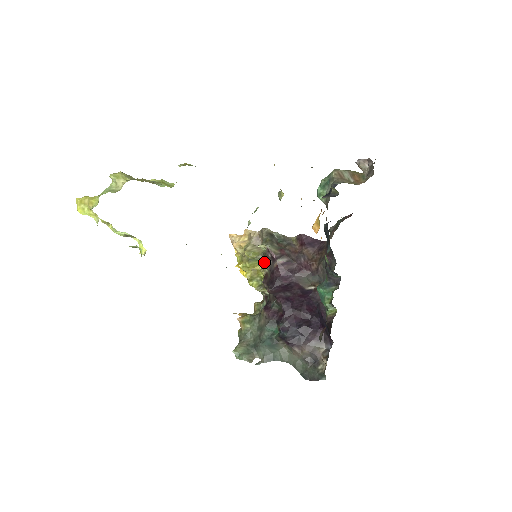
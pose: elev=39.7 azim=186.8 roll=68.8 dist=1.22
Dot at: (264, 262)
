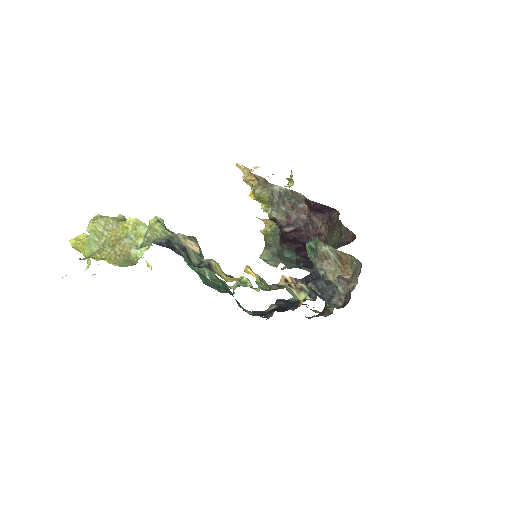
Dot at: occluded
